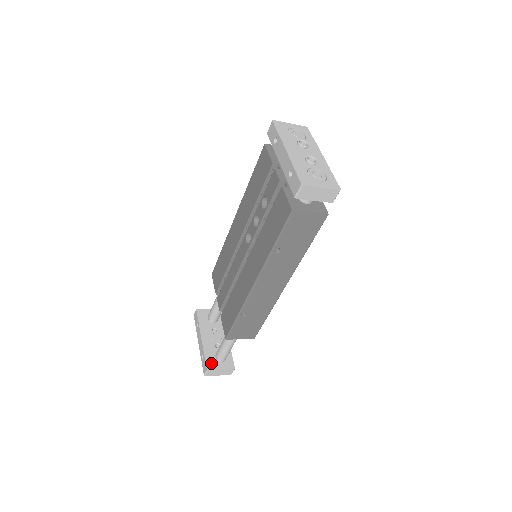
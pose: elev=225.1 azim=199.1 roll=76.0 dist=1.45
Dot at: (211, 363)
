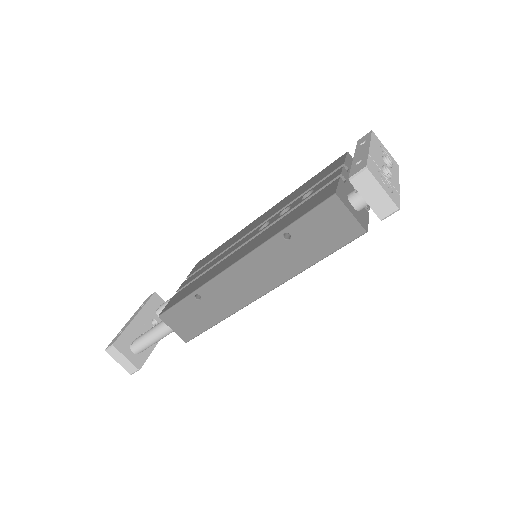
Dot at: (123, 343)
